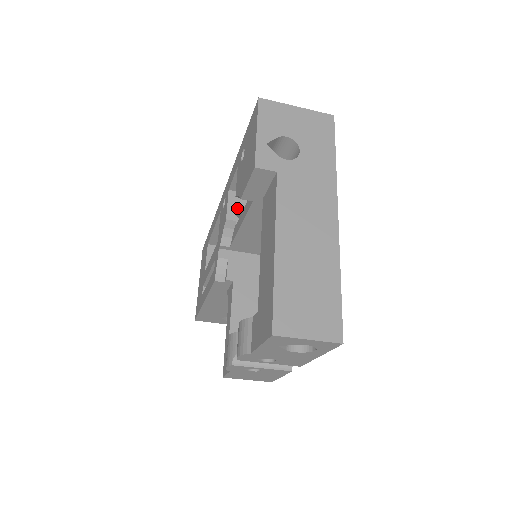
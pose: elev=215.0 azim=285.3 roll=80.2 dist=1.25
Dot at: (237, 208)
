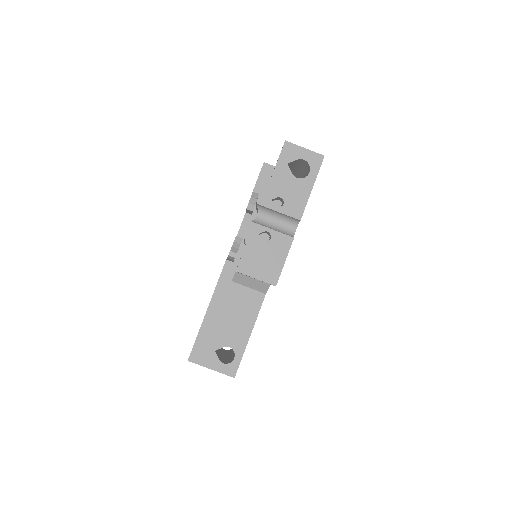
Dot at: occluded
